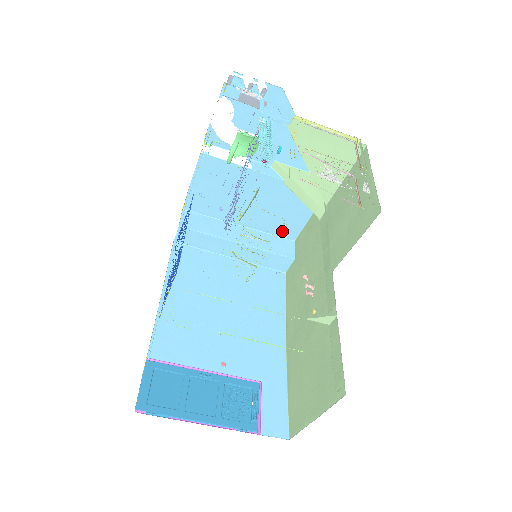
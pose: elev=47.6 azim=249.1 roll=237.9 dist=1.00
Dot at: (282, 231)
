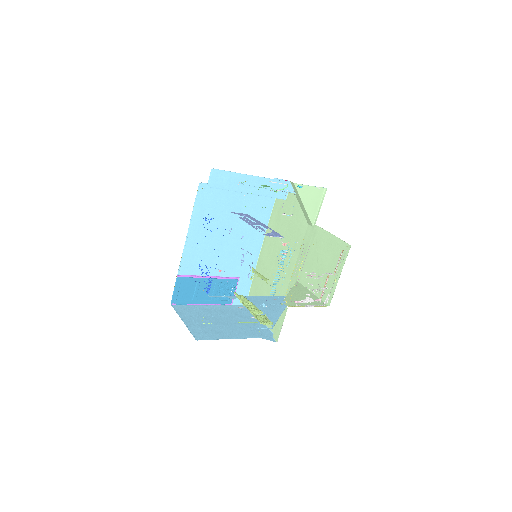
Dot at: occluded
